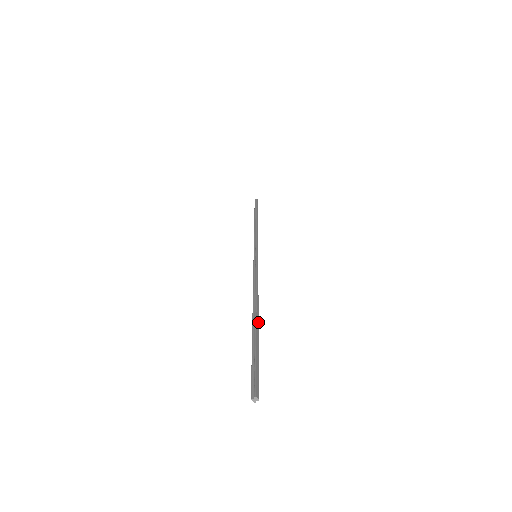
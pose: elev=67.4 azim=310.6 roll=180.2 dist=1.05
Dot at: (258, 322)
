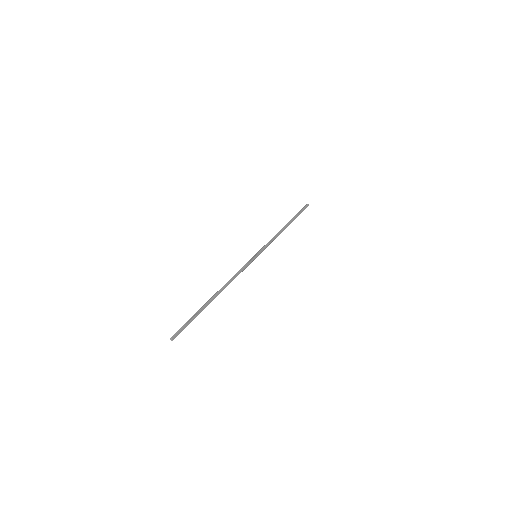
Dot at: occluded
